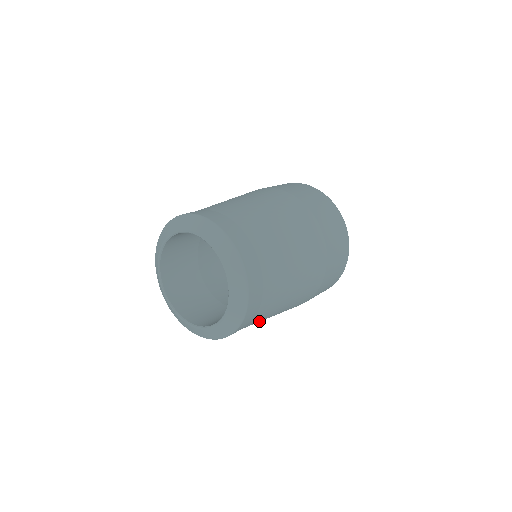
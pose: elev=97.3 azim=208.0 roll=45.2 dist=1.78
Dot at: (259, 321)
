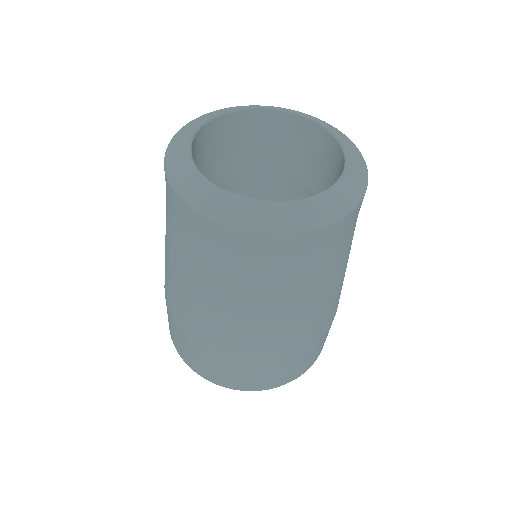
Dot at: (348, 249)
